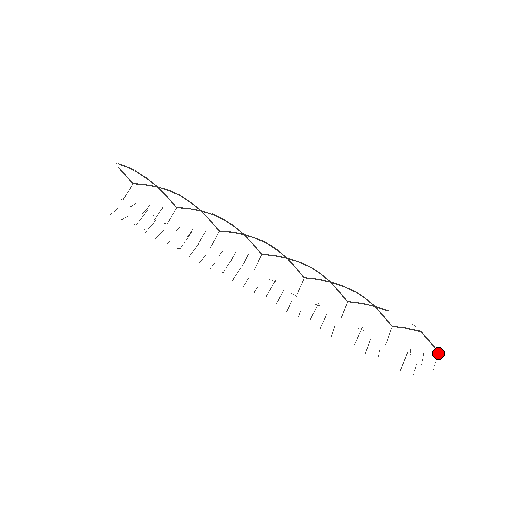
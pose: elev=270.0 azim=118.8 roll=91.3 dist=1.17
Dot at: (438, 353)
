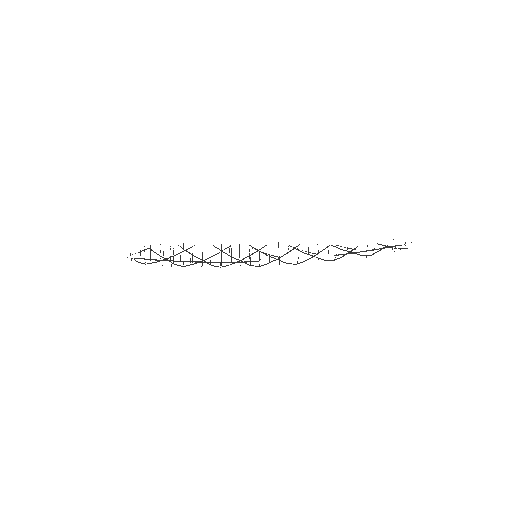
Dot at: occluded
